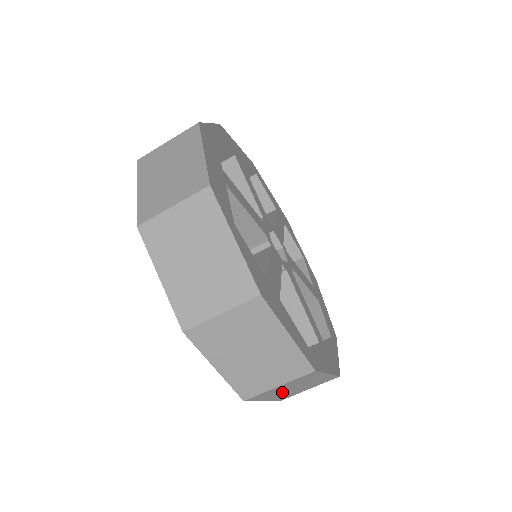
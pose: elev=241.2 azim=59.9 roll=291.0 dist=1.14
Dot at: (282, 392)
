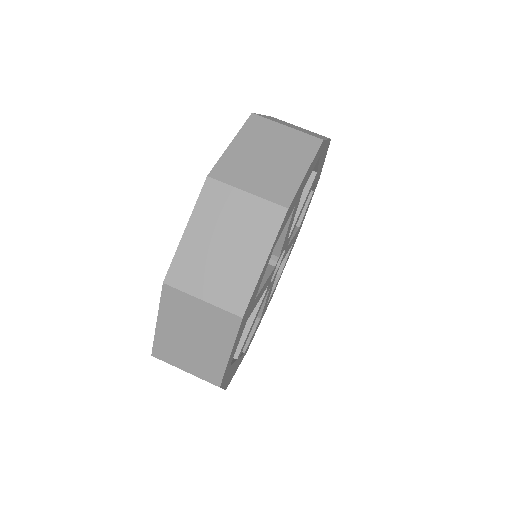
Dot at: occluded
